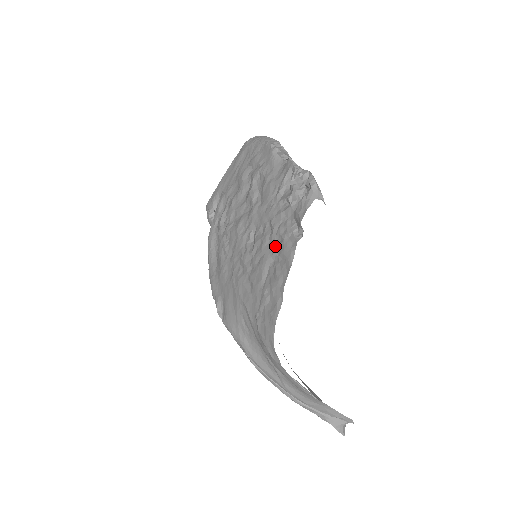
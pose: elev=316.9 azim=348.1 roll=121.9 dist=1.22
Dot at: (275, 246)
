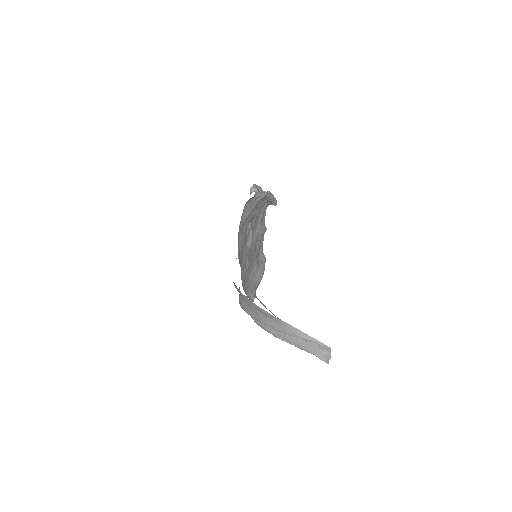
Dot at: occluded
